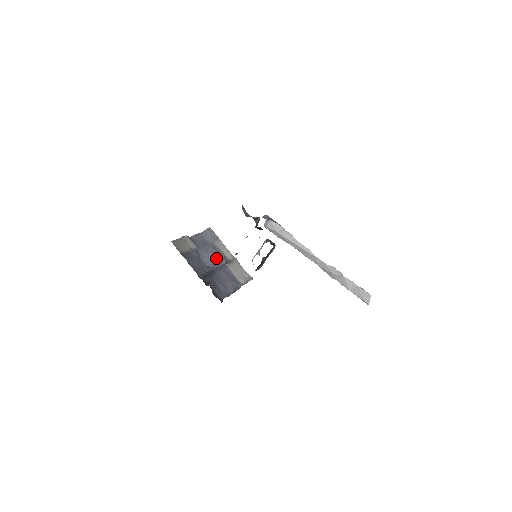
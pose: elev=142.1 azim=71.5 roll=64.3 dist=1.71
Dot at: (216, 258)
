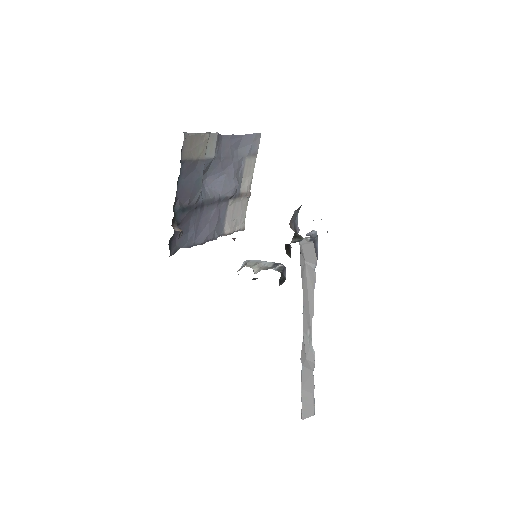
Dot at: (225, 185)
